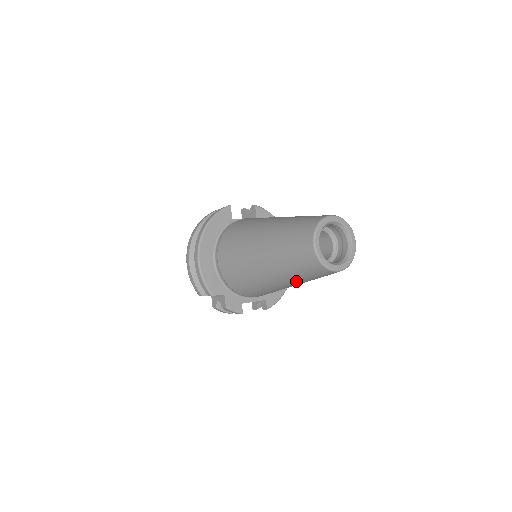
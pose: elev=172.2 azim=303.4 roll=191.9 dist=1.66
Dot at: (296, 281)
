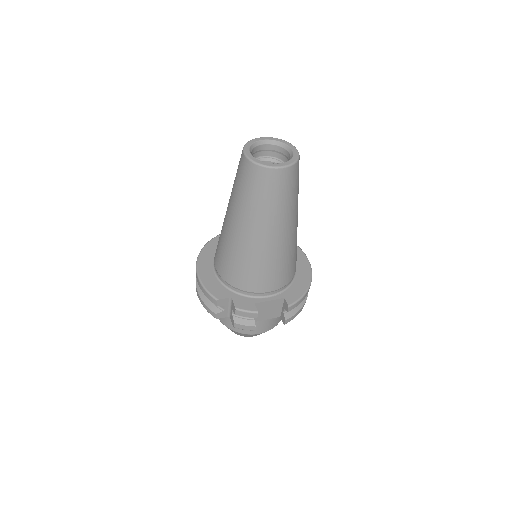
Dot at: (264, 218)
